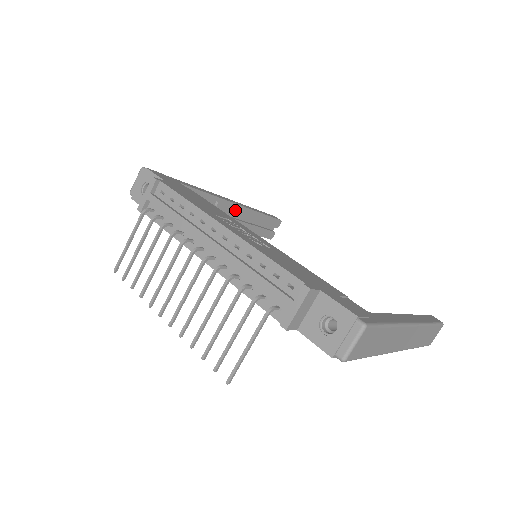
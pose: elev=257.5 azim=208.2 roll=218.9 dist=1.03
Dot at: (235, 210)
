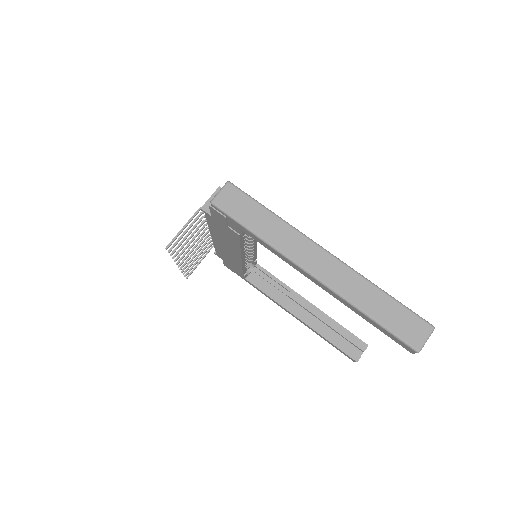
Dot at: (308, 307)
